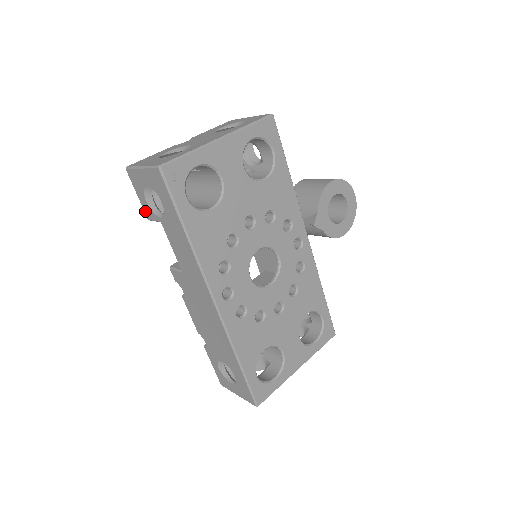
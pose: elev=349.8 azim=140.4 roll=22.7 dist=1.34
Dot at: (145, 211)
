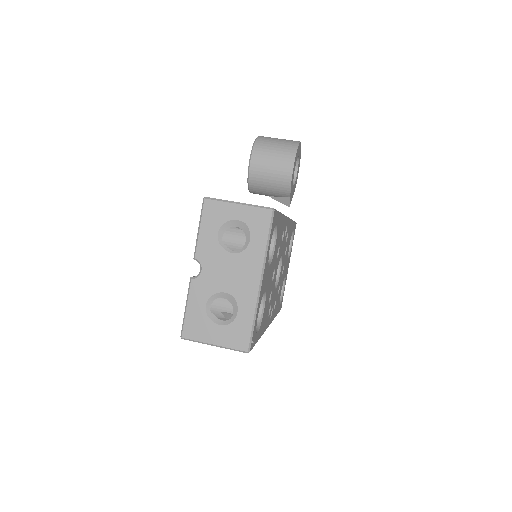
Dot at: occluded
